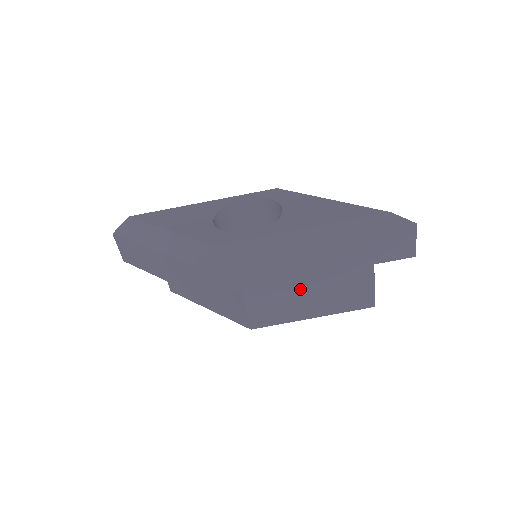
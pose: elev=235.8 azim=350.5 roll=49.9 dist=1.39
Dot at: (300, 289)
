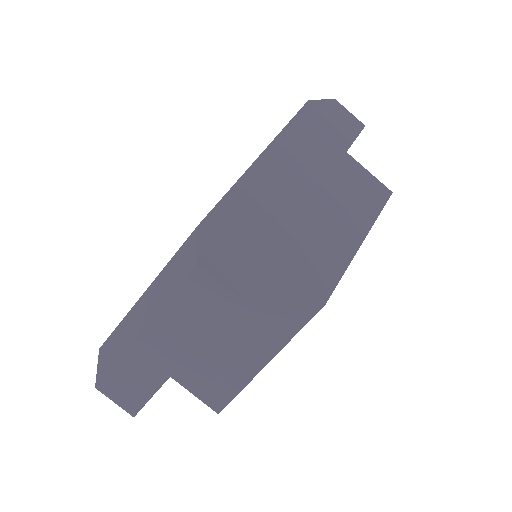
Dot at: (319, 218)
